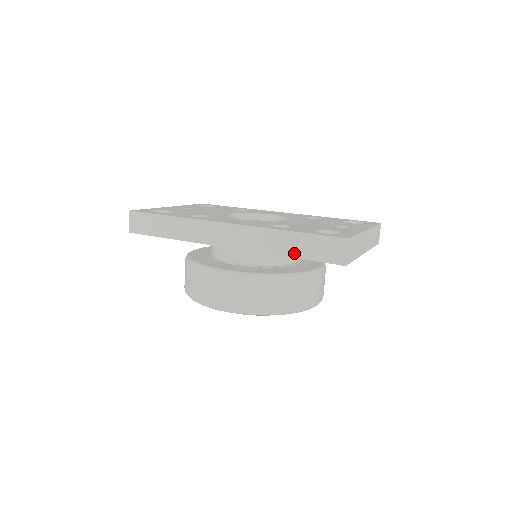
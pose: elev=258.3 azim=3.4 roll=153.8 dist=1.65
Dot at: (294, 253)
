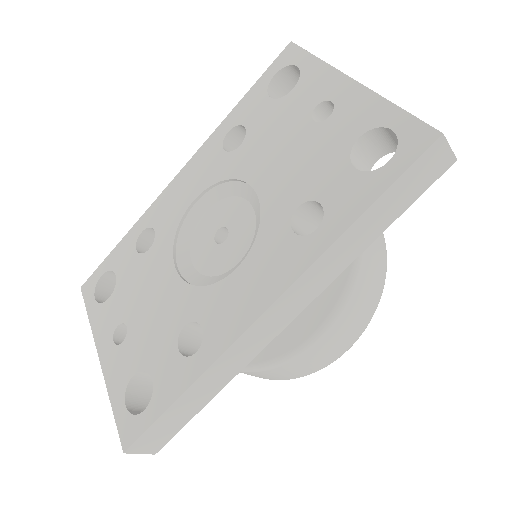
Dot at: (383, 226)
